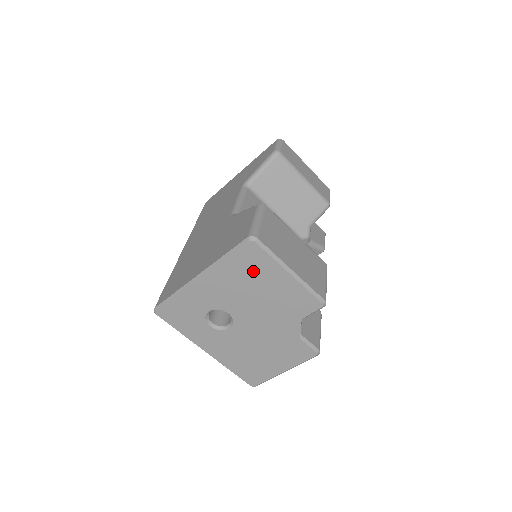
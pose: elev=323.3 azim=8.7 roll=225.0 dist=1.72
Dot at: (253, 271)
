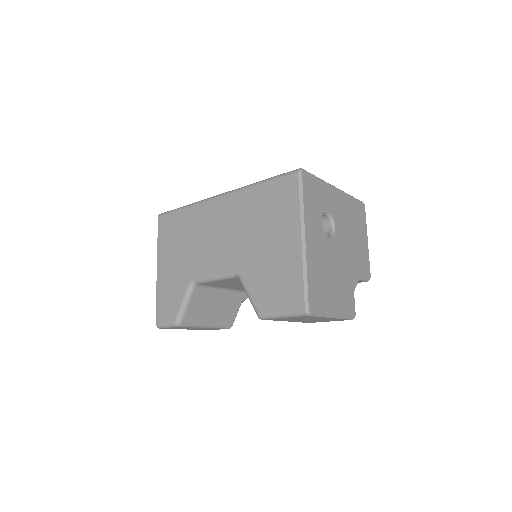
Dot at: (357, 219)
